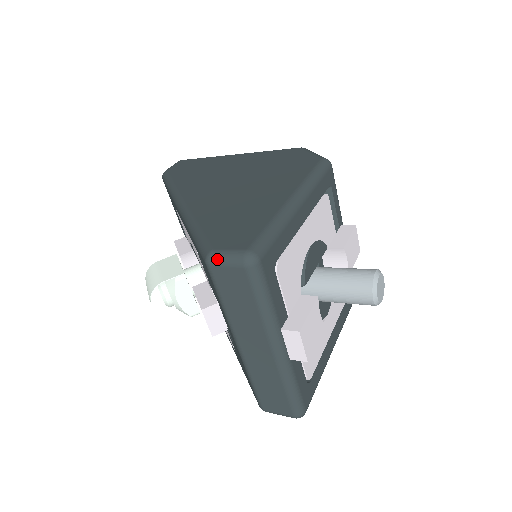
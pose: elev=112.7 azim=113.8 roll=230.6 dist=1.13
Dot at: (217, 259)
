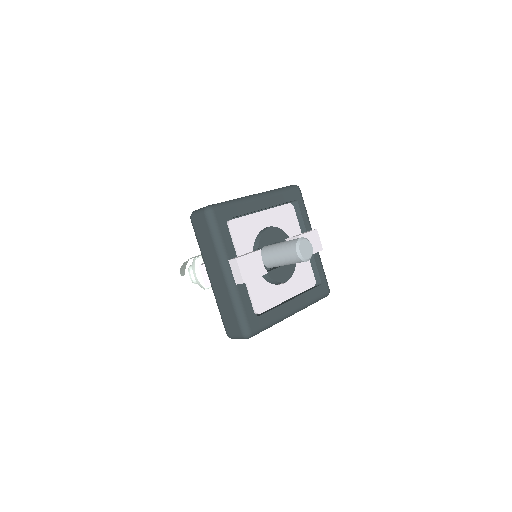
Dot at: (194, 213)
